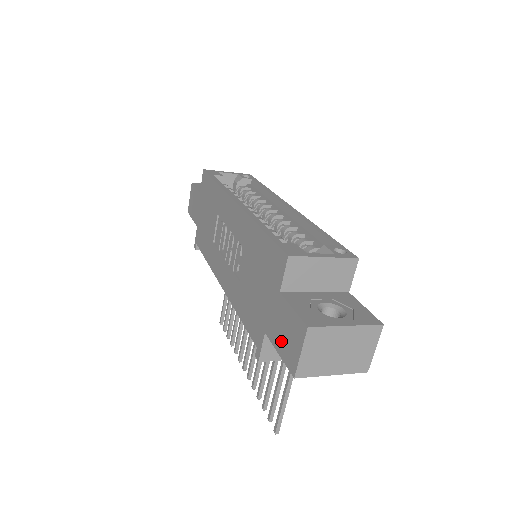
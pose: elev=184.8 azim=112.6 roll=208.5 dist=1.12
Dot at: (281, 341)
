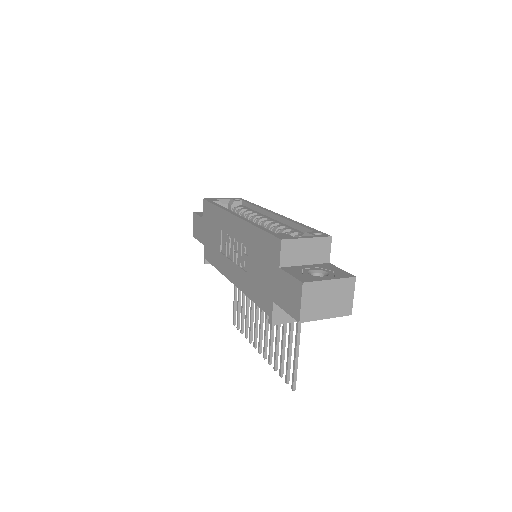
Dot at: (286, 302)
